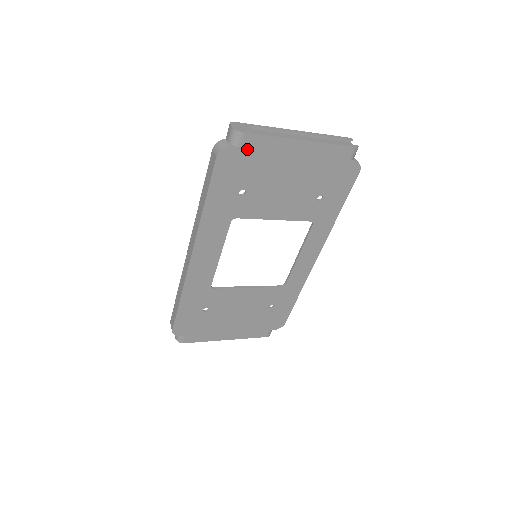
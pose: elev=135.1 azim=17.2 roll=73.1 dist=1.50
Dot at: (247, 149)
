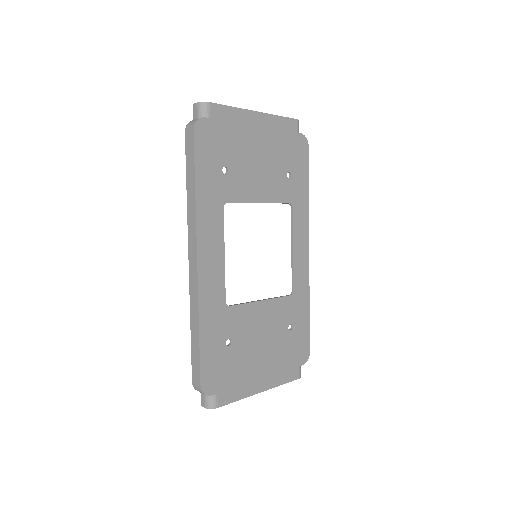
Dot at: (217, 120)
